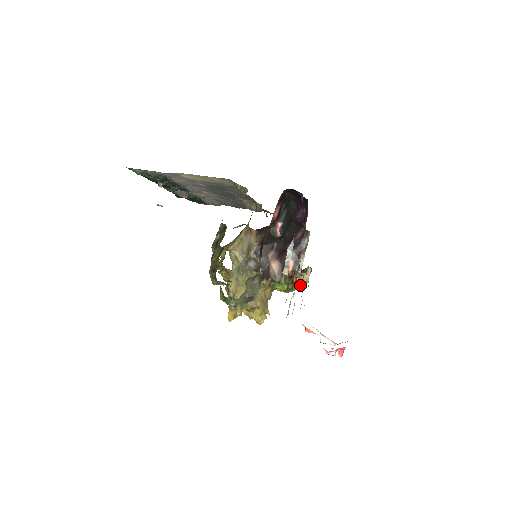
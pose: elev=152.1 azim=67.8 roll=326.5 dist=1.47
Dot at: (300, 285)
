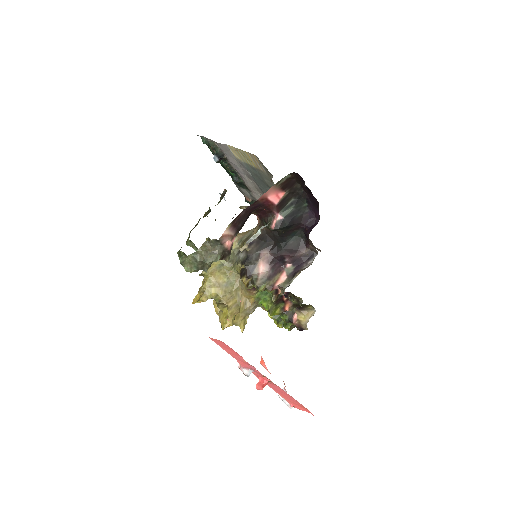
Dot at: (298, 326)
